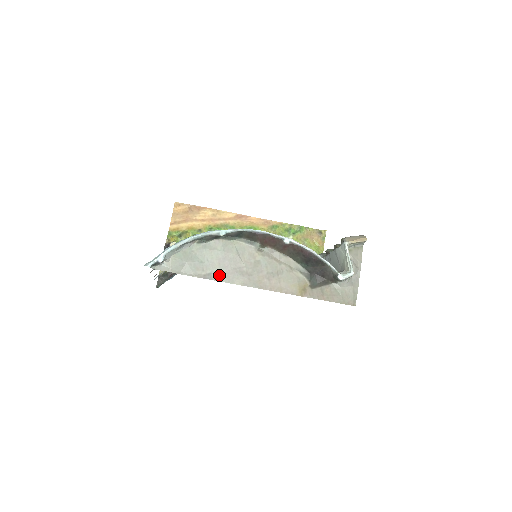
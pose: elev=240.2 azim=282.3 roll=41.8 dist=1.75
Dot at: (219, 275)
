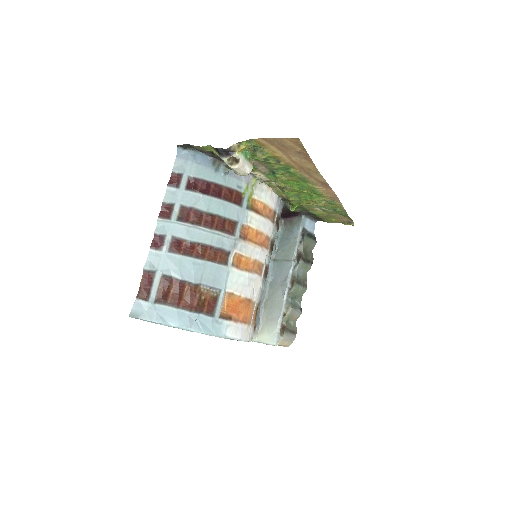
Dot at: occluded
